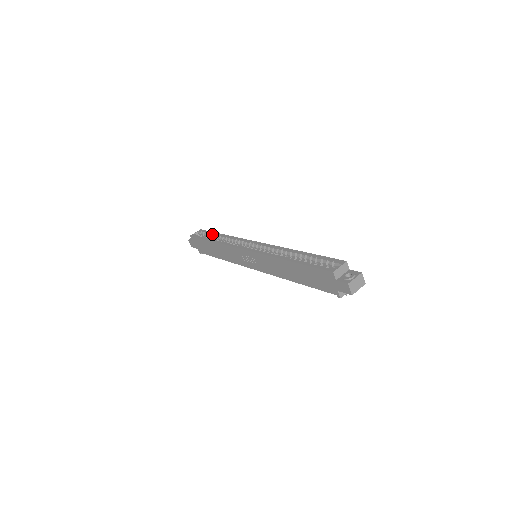
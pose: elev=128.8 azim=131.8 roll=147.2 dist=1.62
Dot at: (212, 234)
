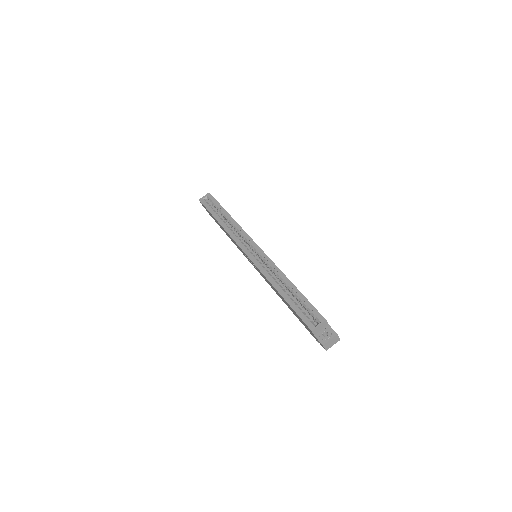
Dot at: (219, 209)
